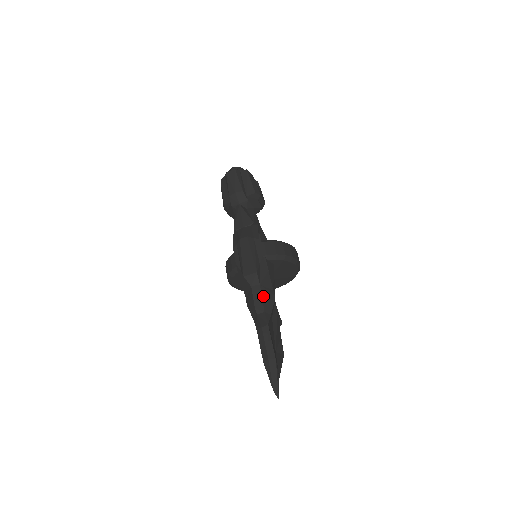
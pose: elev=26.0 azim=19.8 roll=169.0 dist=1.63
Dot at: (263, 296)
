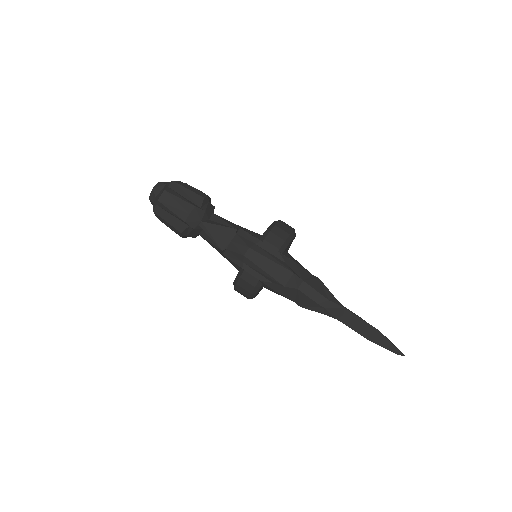
Dot at: (314, 288)
